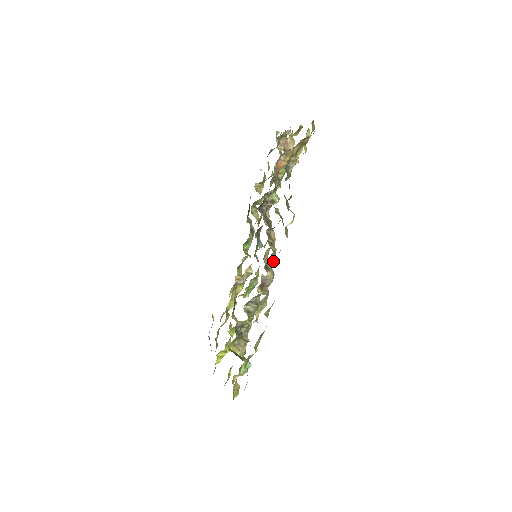
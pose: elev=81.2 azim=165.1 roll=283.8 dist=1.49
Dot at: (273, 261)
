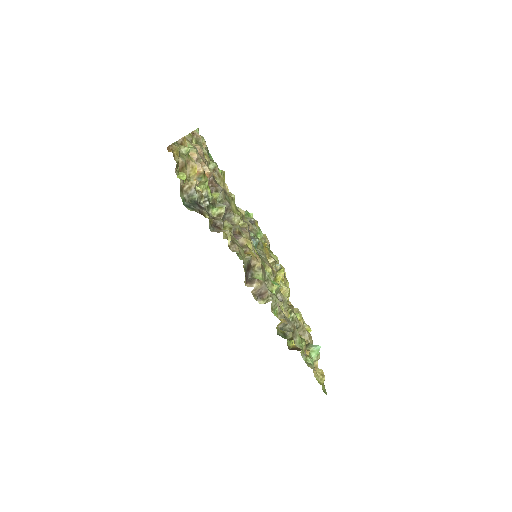
Dot at: (257, 265)
